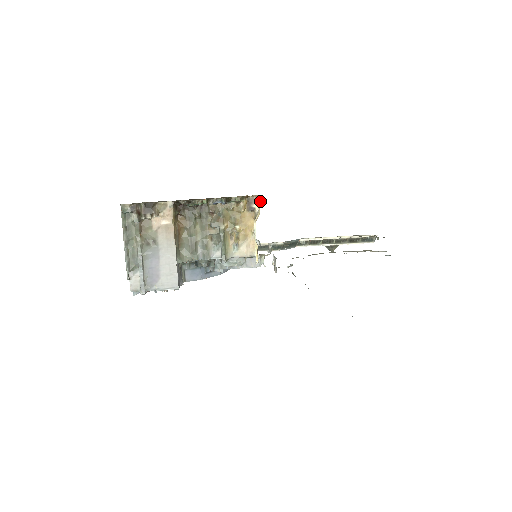
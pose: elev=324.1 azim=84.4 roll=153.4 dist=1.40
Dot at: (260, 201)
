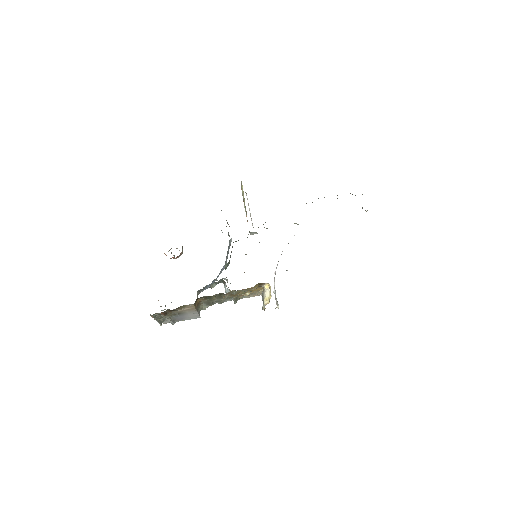
Dot at: (269, 288)
